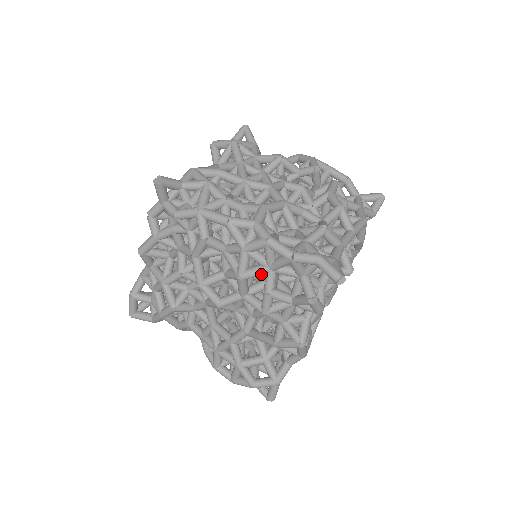
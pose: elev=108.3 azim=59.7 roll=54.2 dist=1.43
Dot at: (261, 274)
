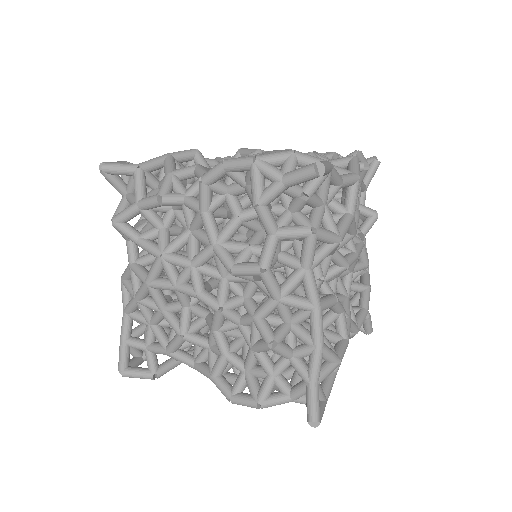
Dot at: occluded
